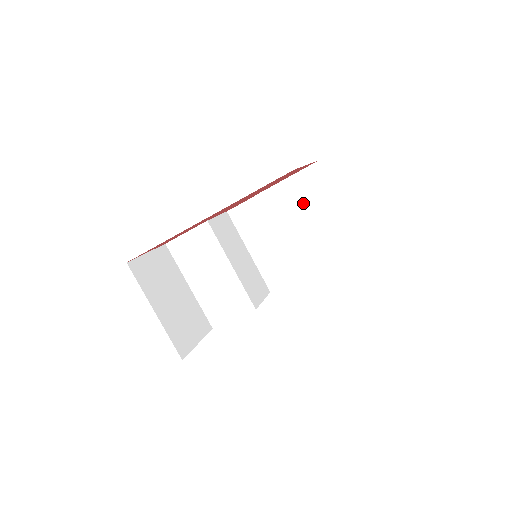
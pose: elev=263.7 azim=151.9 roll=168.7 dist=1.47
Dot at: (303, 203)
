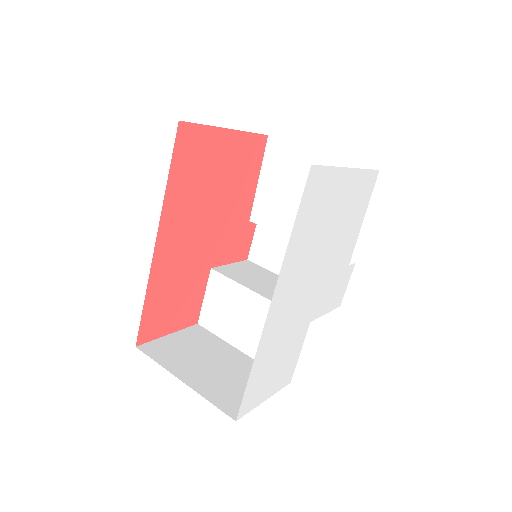
Dot at: (287, 184)
